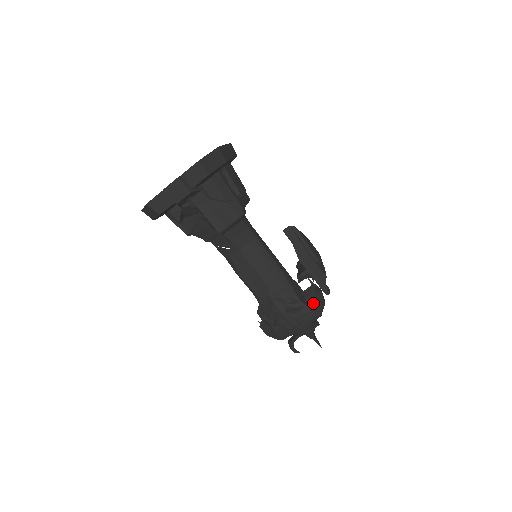
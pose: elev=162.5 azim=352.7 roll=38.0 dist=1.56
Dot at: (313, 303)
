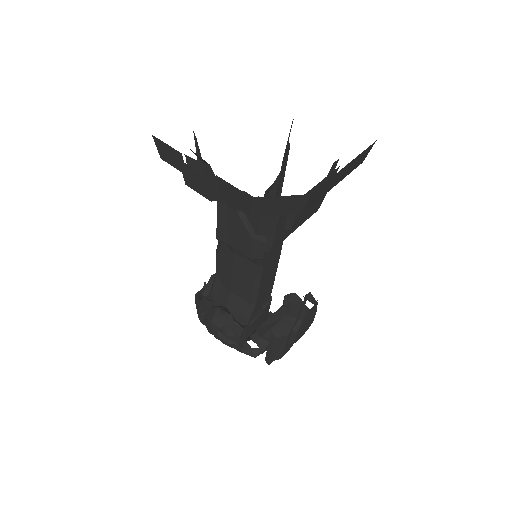
Dot at: (246, 354)
